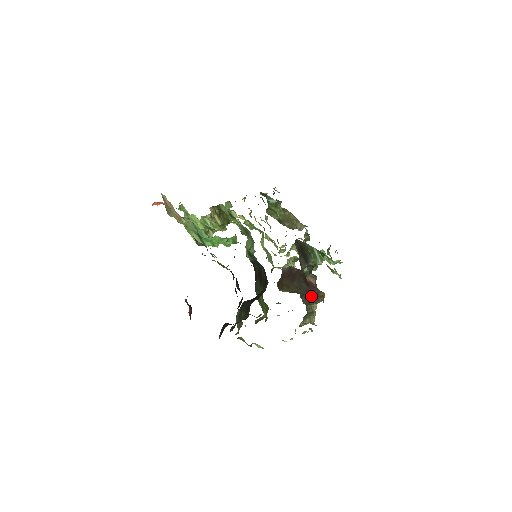
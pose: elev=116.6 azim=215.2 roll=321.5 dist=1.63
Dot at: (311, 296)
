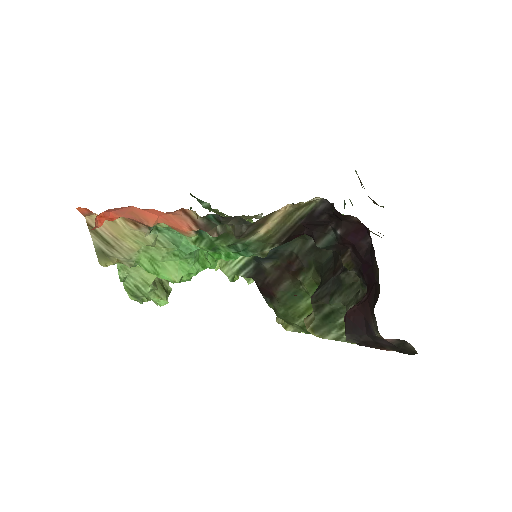
Dot at: occluded
